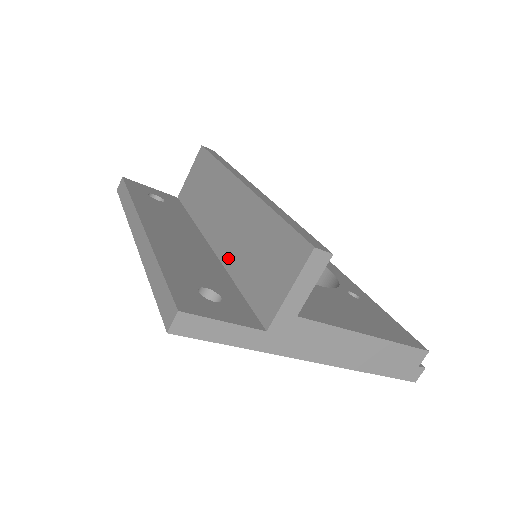
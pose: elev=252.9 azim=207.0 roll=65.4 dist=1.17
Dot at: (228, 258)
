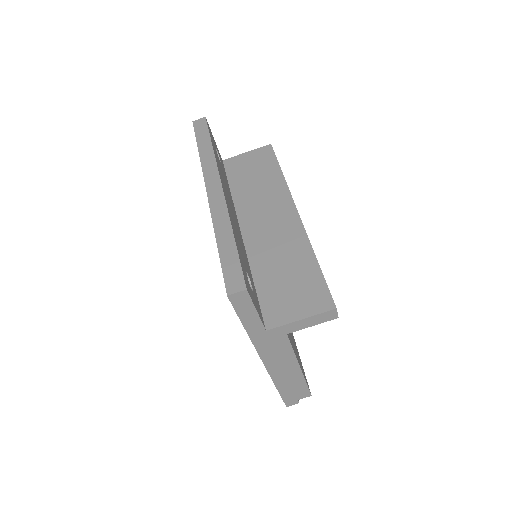
Dot at: (255, 253)
